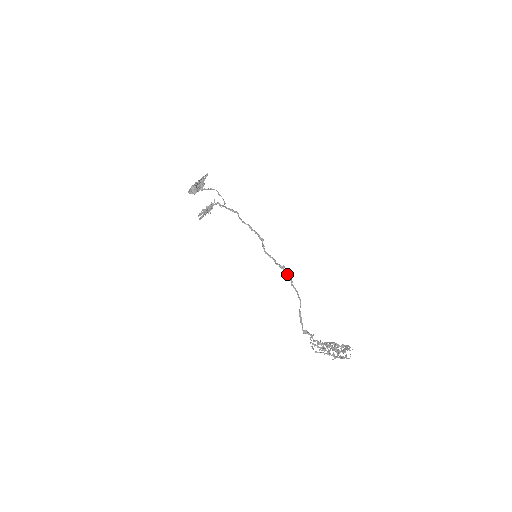
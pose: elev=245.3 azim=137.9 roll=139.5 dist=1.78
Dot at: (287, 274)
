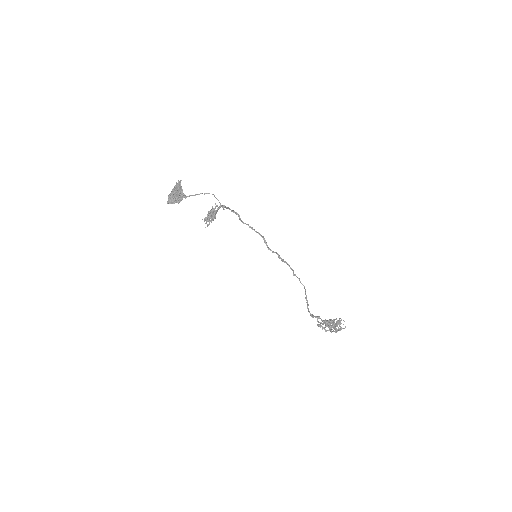
Dot at: (289, 265)
